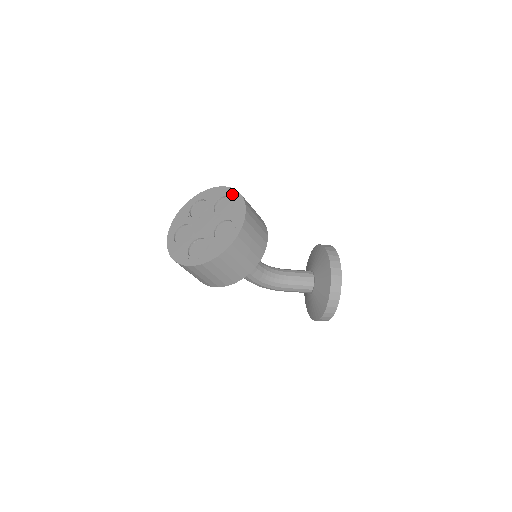
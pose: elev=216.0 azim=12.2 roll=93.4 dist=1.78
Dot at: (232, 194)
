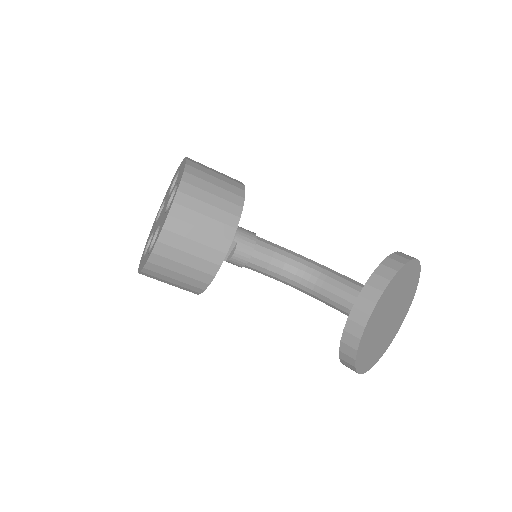
Dot at: (177, 186)
